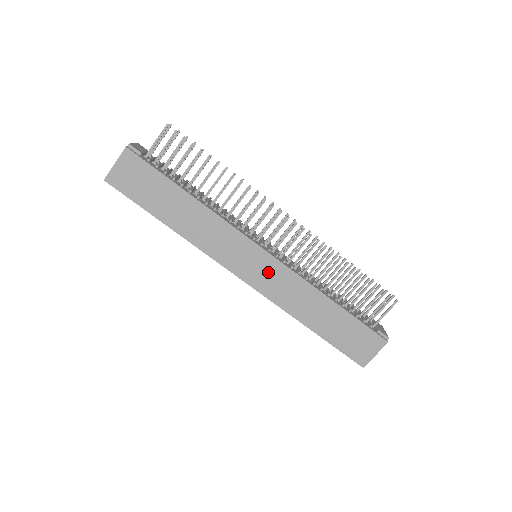
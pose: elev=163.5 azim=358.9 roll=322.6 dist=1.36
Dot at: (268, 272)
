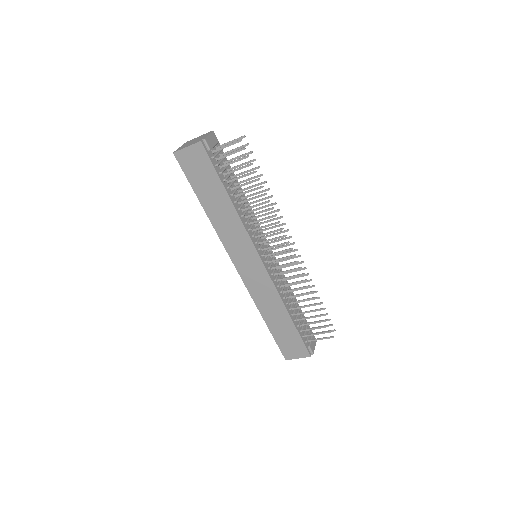
Dot at: (257, 275)
